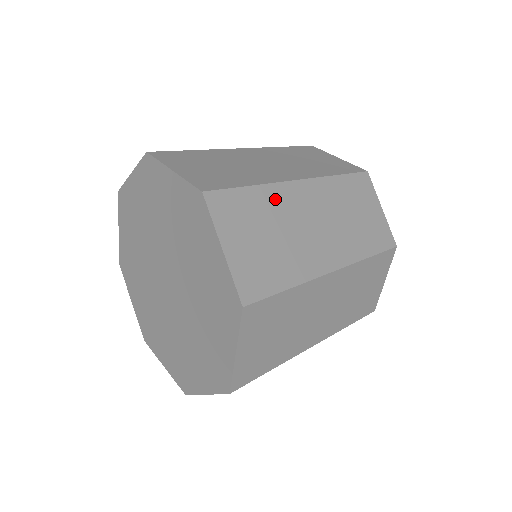
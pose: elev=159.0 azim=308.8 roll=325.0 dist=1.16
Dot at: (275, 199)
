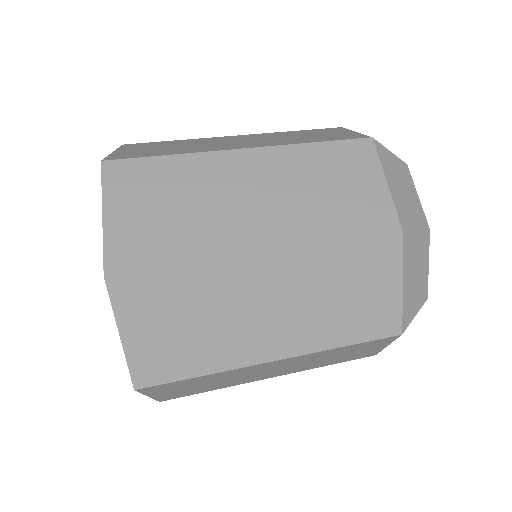
Dot at: (211, 281)
